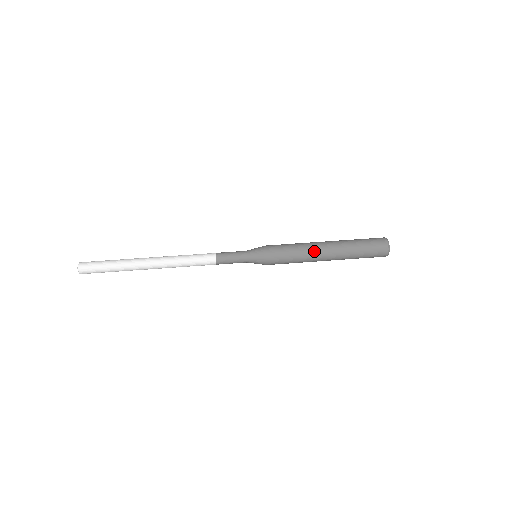
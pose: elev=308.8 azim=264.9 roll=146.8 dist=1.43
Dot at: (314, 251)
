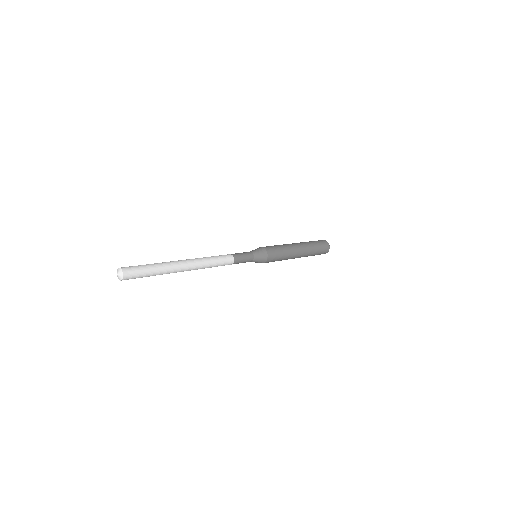
Dot at: (293, 247)
